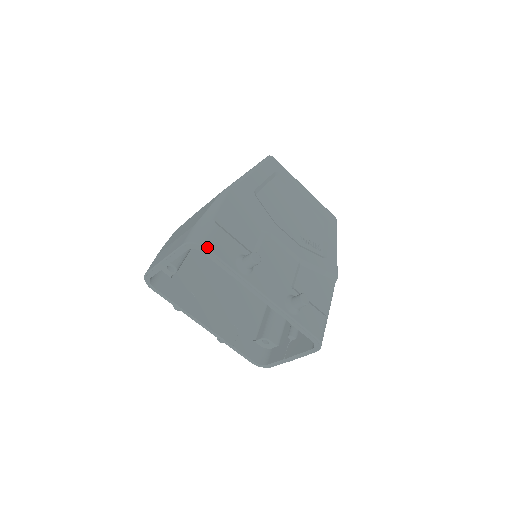
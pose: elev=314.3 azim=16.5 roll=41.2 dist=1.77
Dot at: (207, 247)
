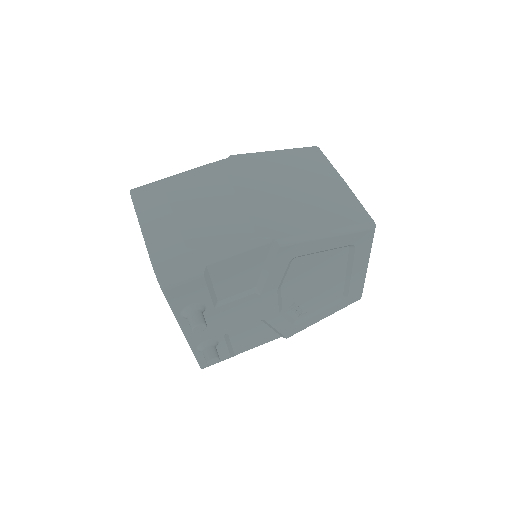
Dot at: (165, 290)
